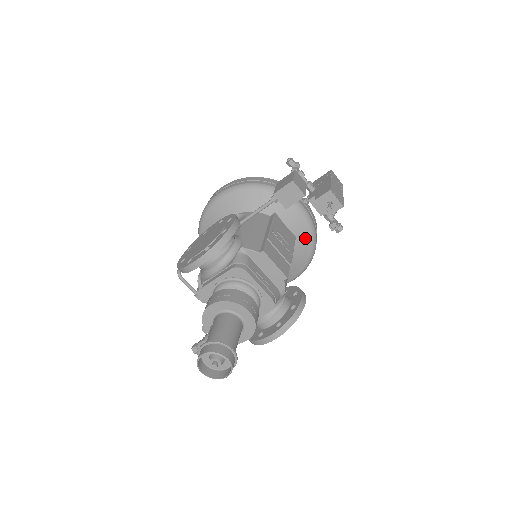
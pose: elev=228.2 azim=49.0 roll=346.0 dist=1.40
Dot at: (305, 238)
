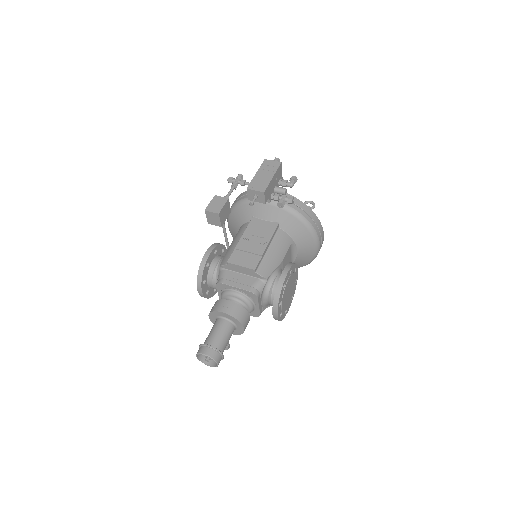
Dot at: (287, 218)
